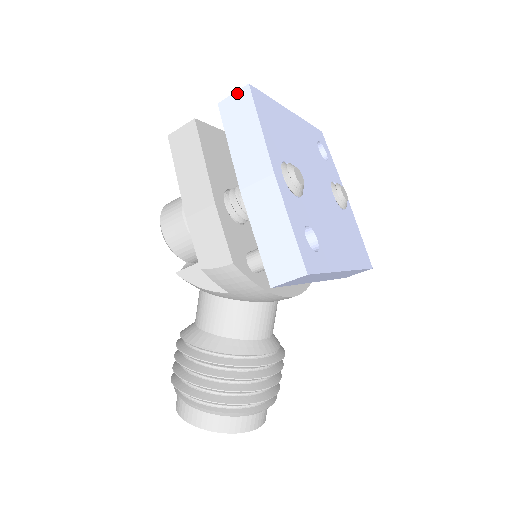
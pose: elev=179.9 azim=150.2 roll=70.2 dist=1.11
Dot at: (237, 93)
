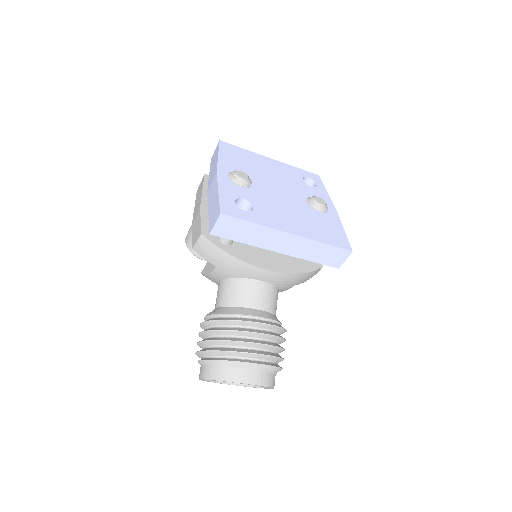
Dot at: (216, 148)
